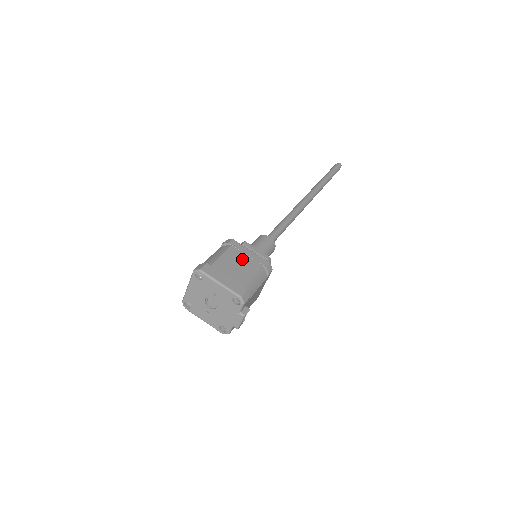
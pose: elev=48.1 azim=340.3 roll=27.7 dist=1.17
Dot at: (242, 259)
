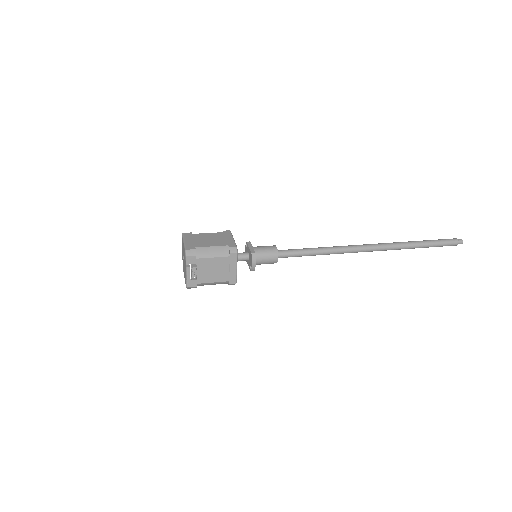
Dot at: (219, 239)
